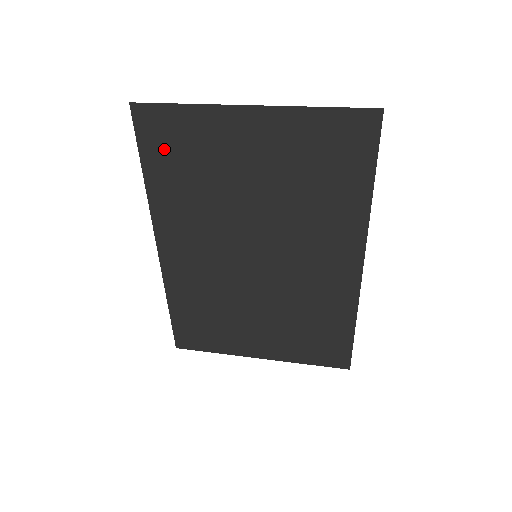
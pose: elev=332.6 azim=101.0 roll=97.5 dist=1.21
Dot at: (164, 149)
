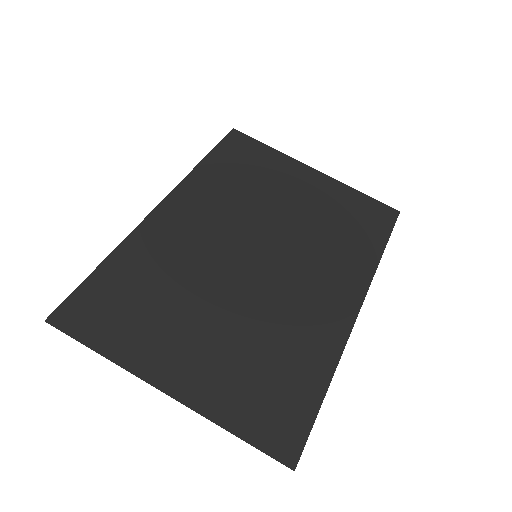
Dot at: (107, 298)
